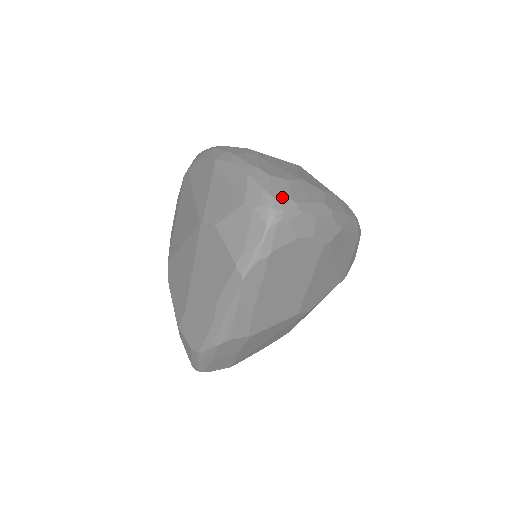
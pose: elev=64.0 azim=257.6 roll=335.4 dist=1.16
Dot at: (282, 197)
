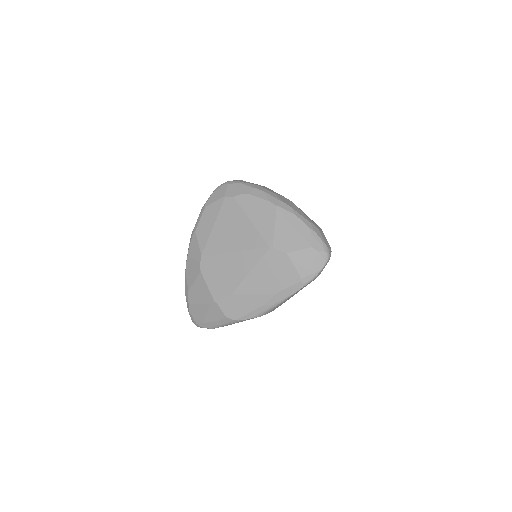
Dot at: (329, 246)
